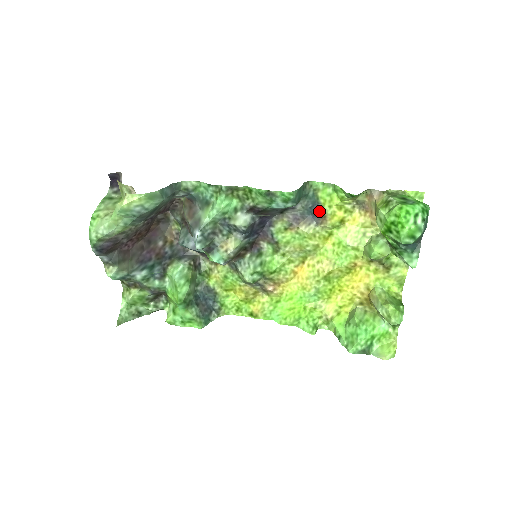
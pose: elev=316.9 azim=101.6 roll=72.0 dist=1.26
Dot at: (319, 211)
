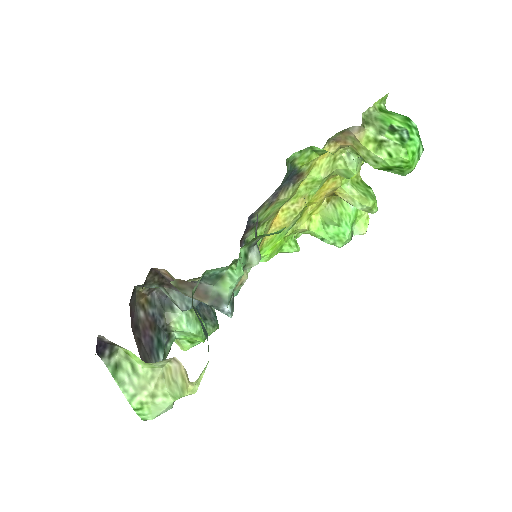
Dot at: (296, 174)
